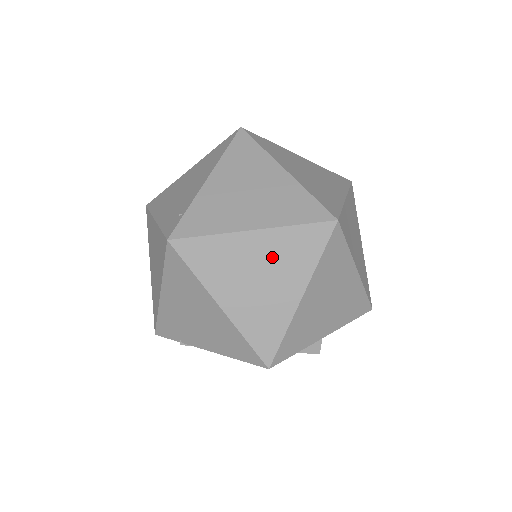
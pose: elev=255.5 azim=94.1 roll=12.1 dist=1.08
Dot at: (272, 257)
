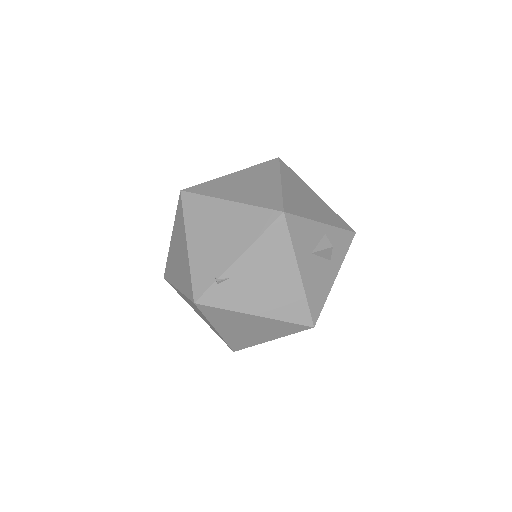
Dot at: (250, 177)
